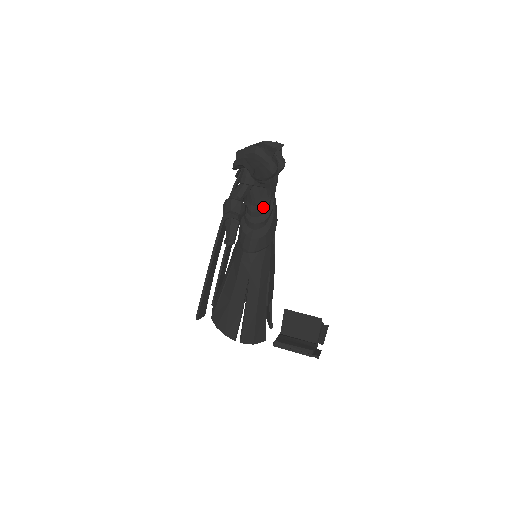
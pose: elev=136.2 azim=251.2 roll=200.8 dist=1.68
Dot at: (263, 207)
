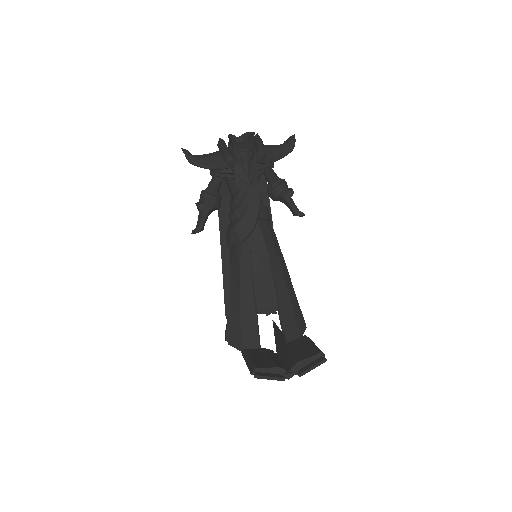
Dot at: (234, 199)
